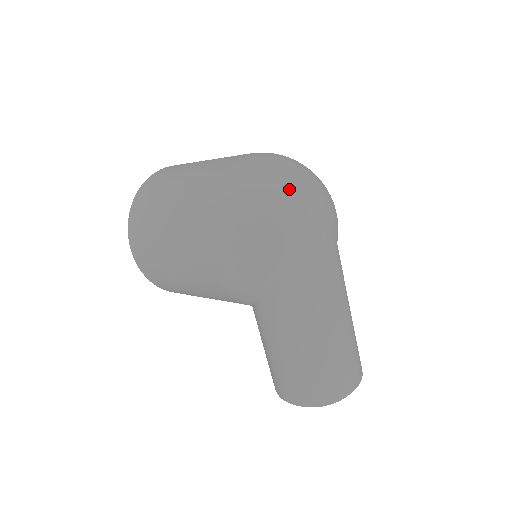
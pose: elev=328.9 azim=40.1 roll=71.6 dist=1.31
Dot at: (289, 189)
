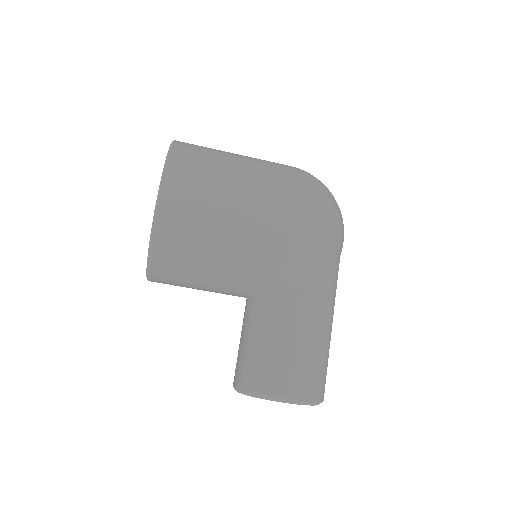
Dot at: occluded
